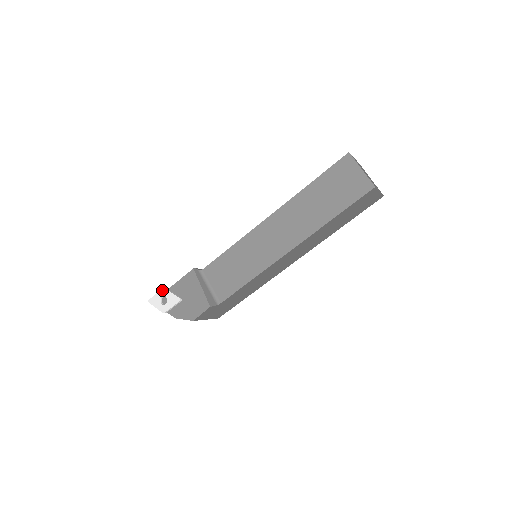
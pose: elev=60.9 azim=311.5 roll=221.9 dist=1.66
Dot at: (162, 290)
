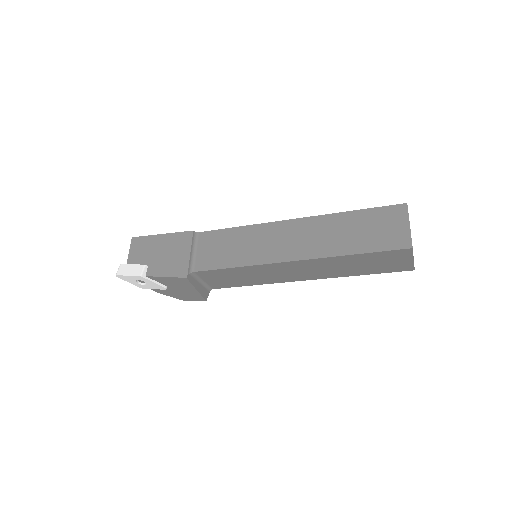
Dot at: (138, 277)
